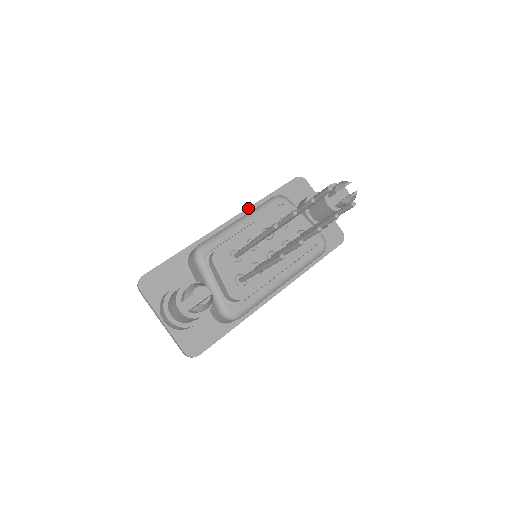
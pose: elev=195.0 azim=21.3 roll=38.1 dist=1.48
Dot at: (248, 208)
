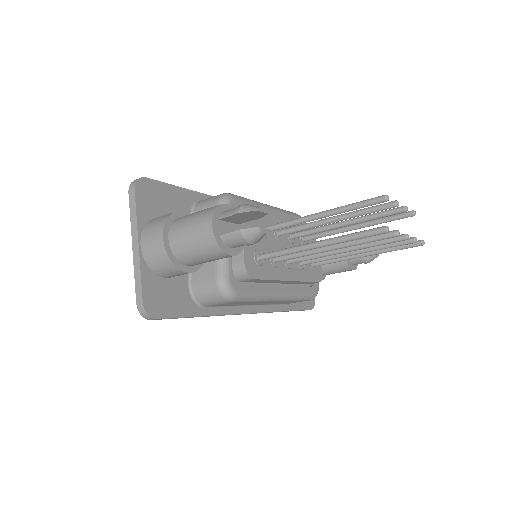
Dot at: occluded
